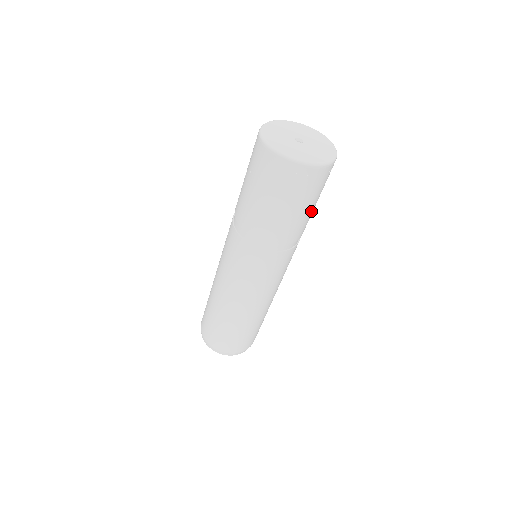
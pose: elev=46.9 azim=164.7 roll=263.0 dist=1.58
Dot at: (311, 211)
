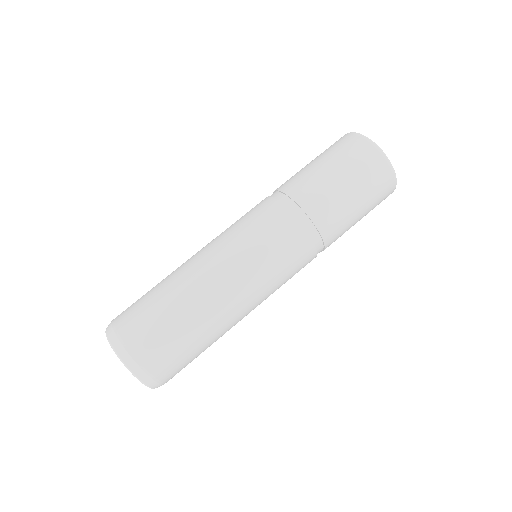
Dot at: (349, 208)
